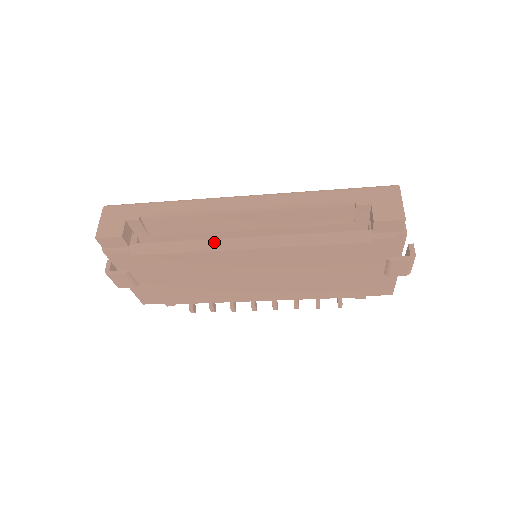
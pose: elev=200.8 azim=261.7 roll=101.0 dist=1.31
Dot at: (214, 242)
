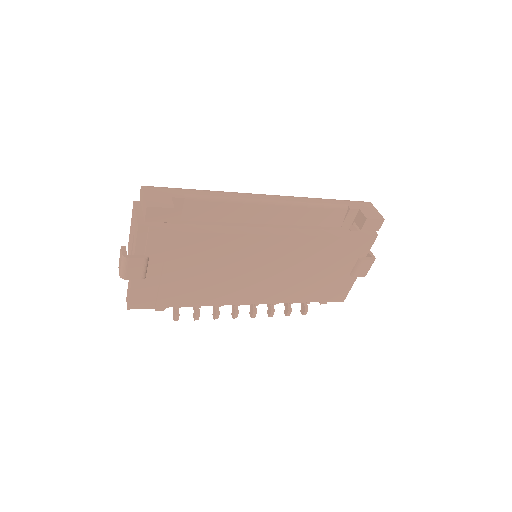
Dot at: (245, 228)
